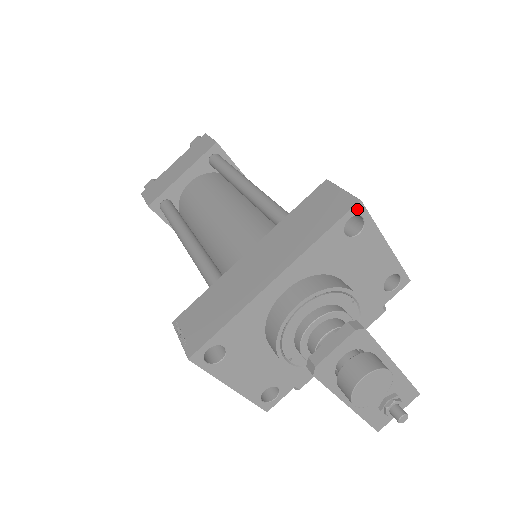
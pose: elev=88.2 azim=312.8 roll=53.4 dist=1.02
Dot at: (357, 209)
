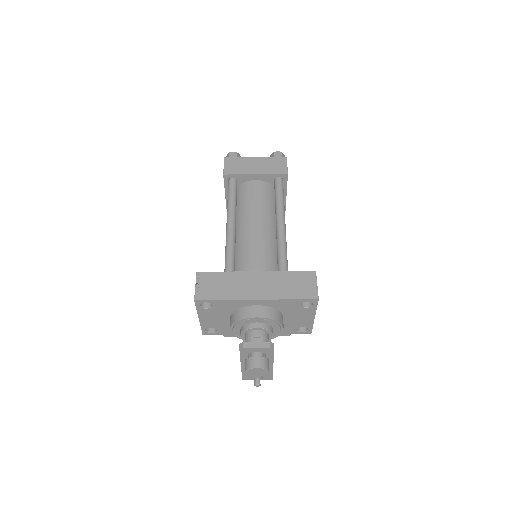
Dot at: (314, 301)
